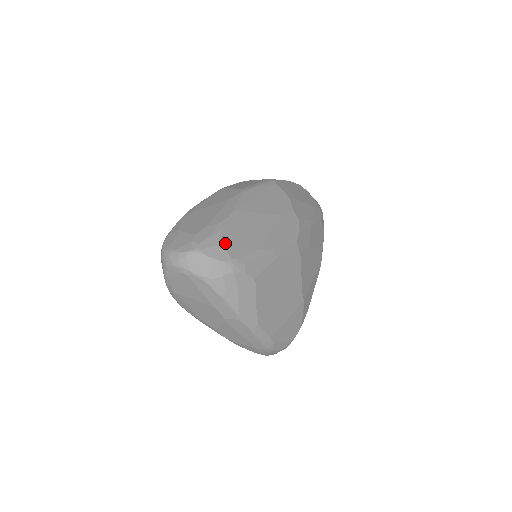
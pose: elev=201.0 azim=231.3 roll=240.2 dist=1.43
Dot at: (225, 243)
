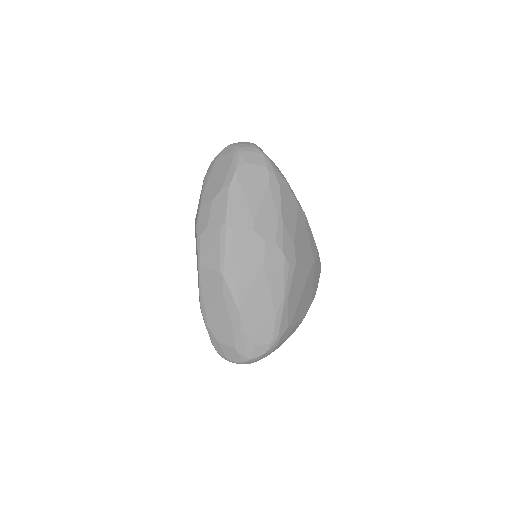
Dot at: (258, 340)
